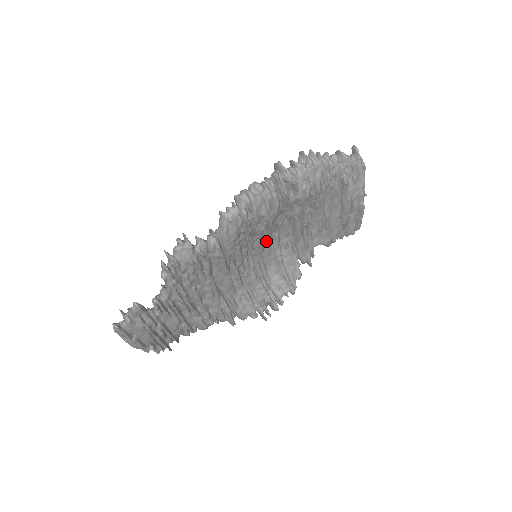
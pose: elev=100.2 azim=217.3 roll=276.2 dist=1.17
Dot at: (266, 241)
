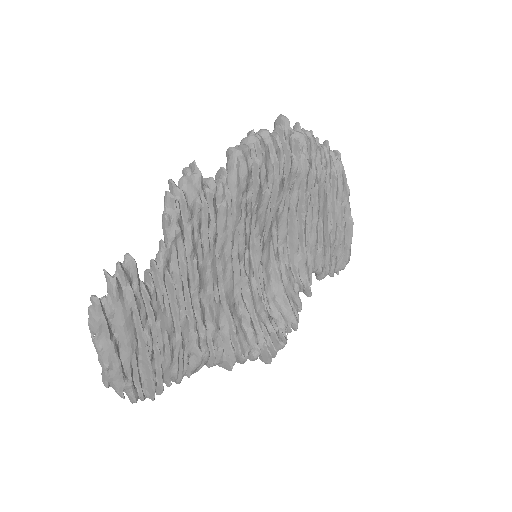
Dot at: (266, 234)
